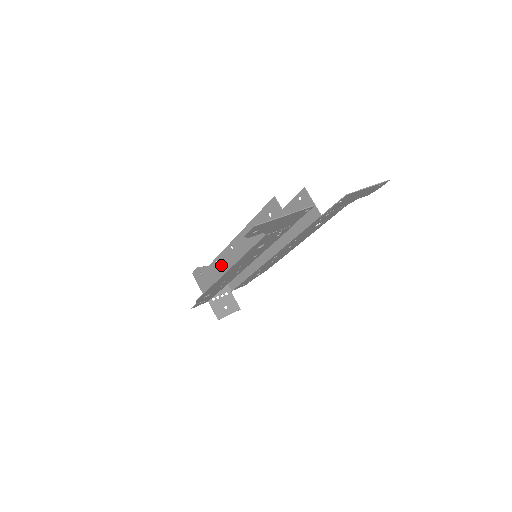
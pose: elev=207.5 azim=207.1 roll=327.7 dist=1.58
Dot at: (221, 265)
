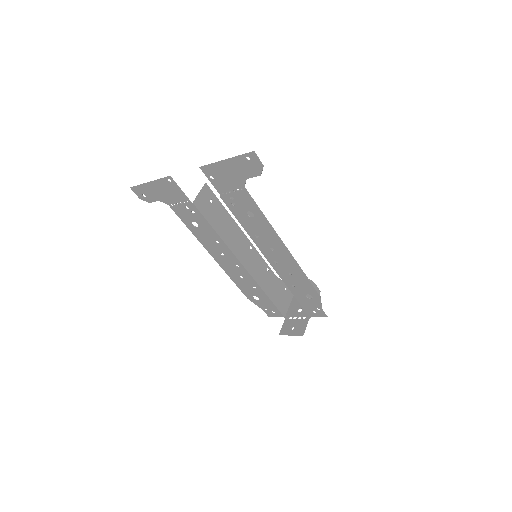
Dot at: (263, 270)
